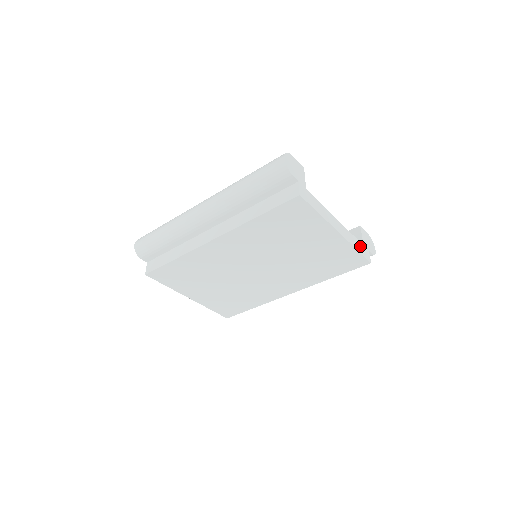
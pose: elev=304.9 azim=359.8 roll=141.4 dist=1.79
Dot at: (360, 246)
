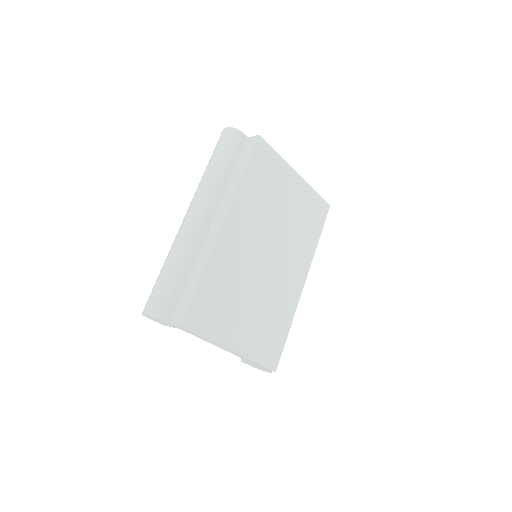
Dot at: occluded
